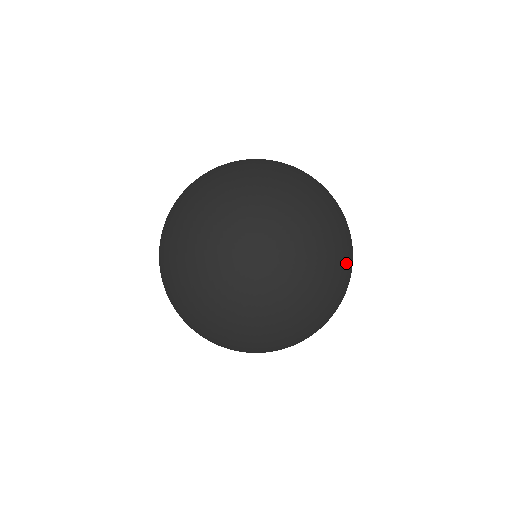
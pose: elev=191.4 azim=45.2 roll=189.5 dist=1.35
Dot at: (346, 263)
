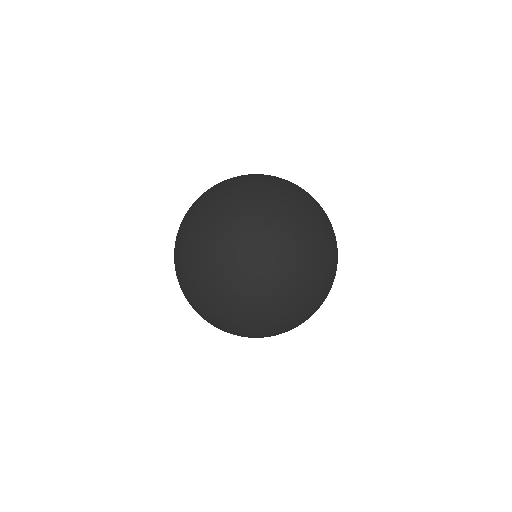
Dot at: (330, 278)
